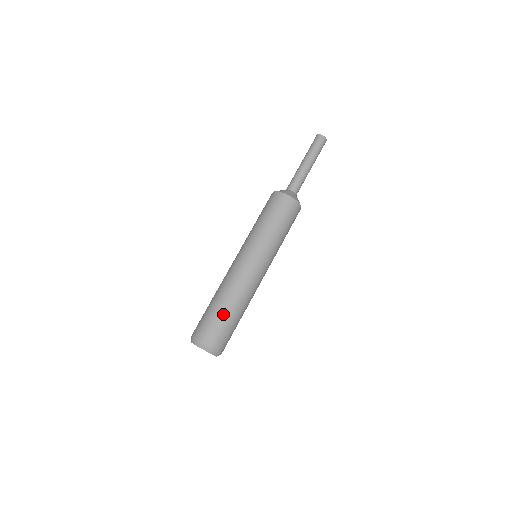
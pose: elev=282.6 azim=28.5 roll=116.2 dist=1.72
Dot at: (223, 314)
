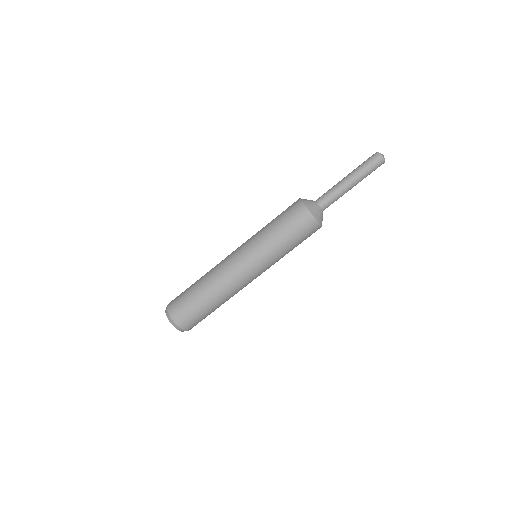
Dot at: (198, 300)
